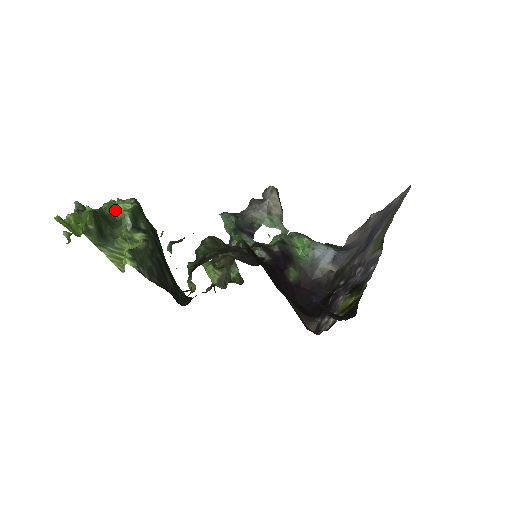
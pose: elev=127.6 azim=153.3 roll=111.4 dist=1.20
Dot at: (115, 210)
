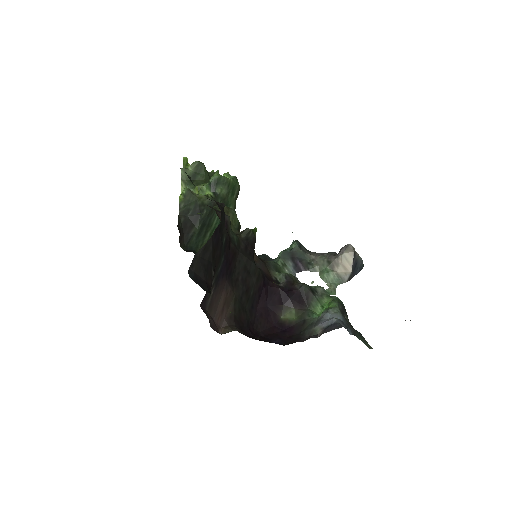
Dot at: occluded
